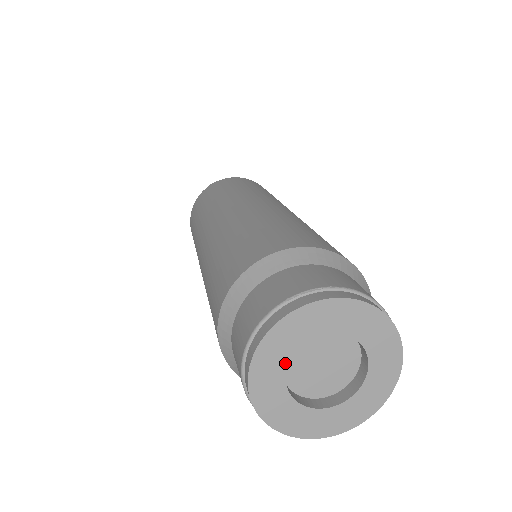
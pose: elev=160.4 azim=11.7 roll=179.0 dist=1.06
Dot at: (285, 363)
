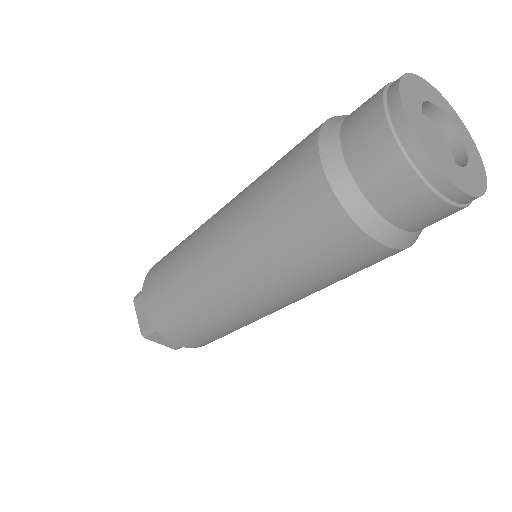
Dot at: (429, 134)
